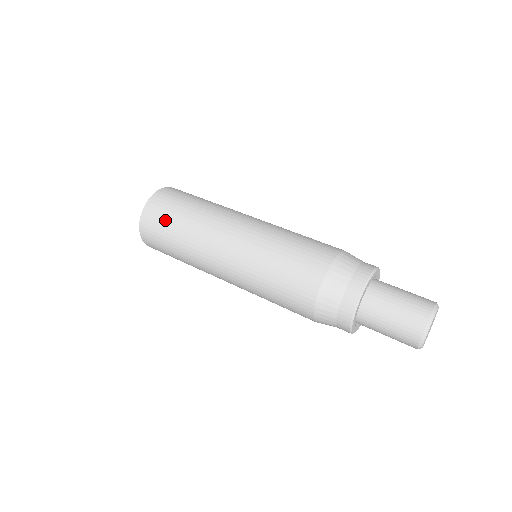
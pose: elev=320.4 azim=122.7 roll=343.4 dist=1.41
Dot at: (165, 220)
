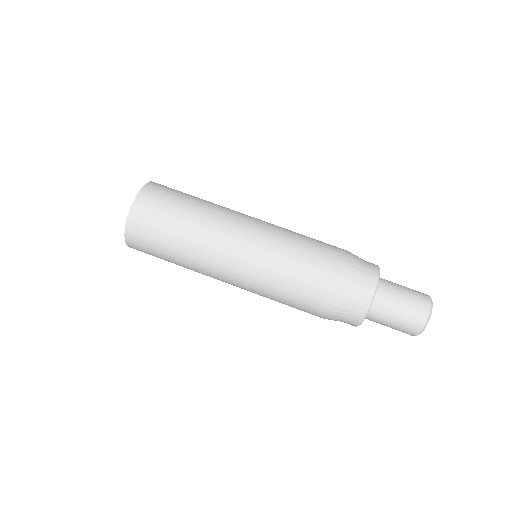
Dot at: occluded
